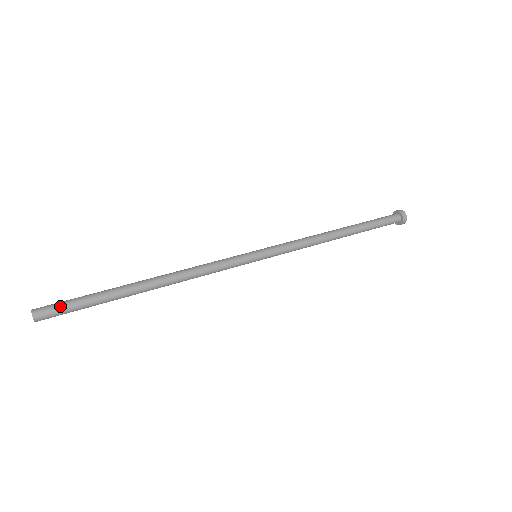
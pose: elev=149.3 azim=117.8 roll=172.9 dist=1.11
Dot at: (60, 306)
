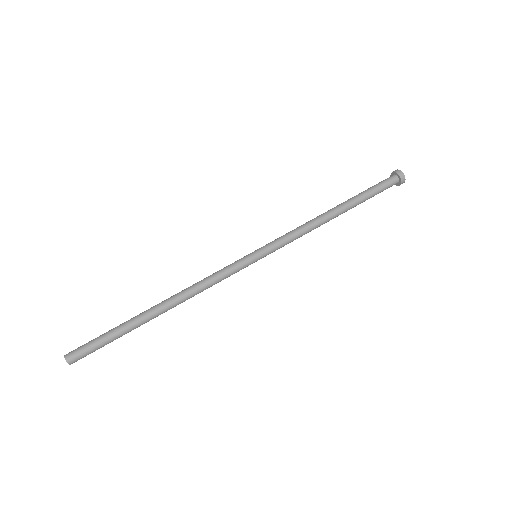
Dot at: (88, 348)
